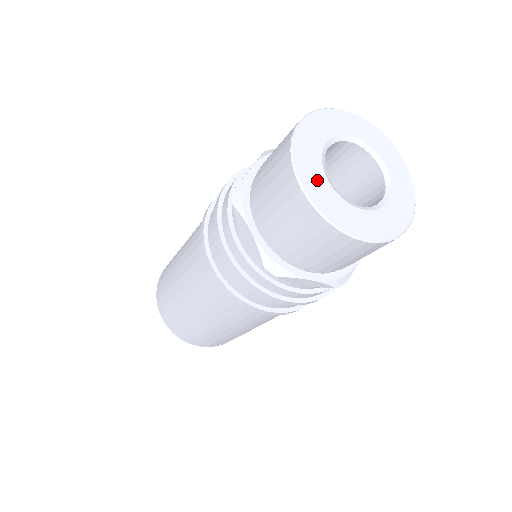
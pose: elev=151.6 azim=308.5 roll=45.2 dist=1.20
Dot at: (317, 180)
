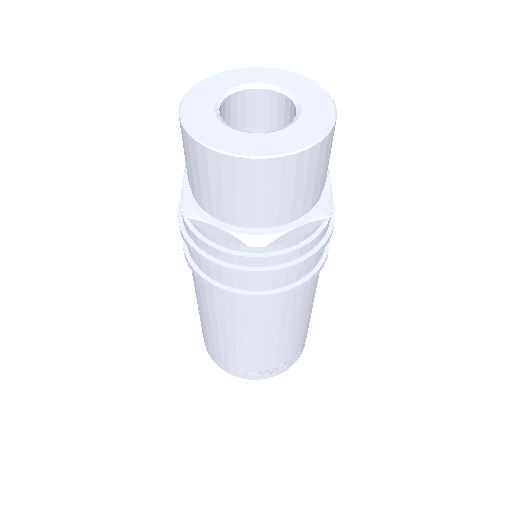
Dot at: (201, 105)
